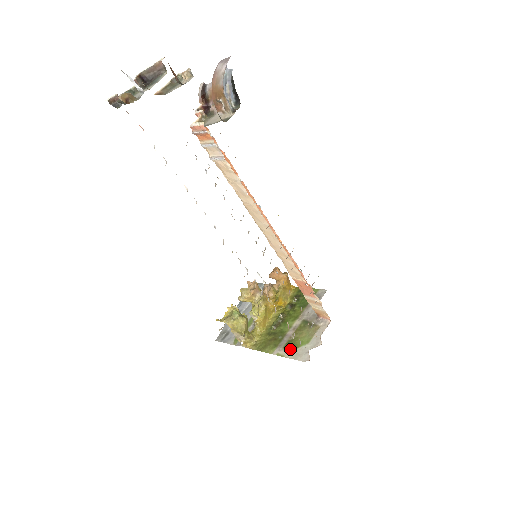
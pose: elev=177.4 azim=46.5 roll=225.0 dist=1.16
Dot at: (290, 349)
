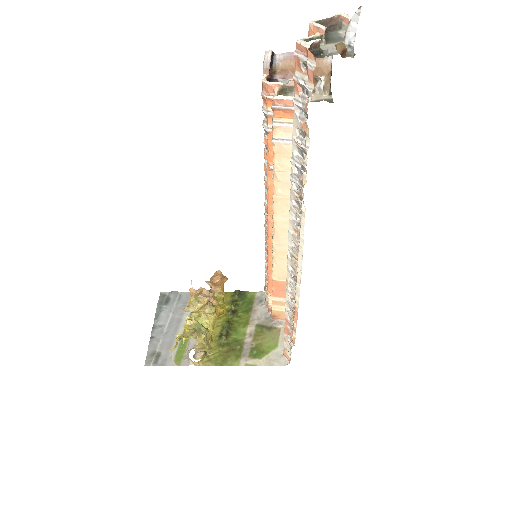
Dot at: (259, 357)
